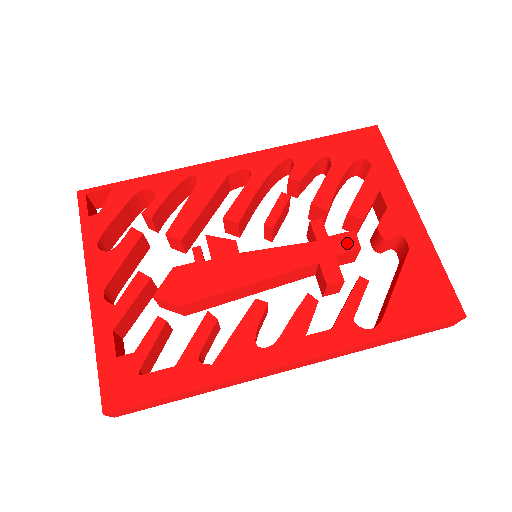
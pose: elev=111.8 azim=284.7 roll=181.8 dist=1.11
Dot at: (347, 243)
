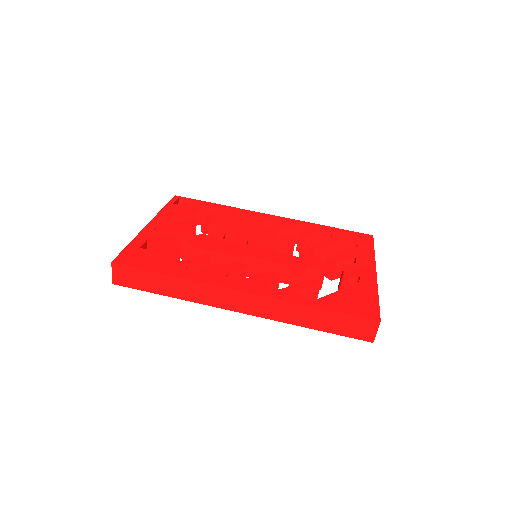
Dot at: (318, 265)
